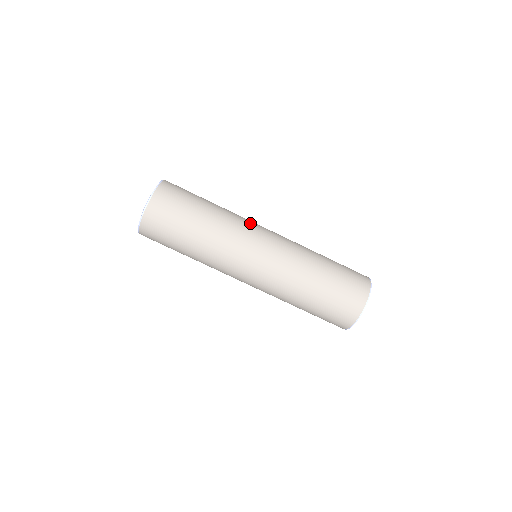
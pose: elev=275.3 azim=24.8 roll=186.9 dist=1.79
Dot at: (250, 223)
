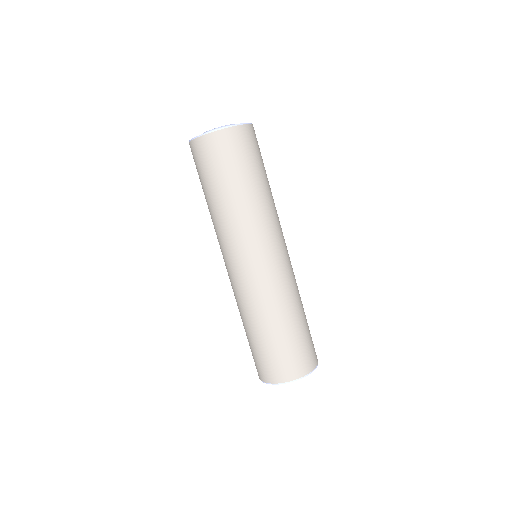
Dot at: occluded
